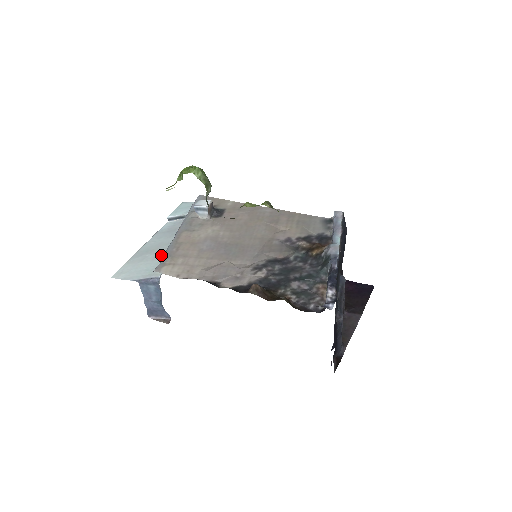
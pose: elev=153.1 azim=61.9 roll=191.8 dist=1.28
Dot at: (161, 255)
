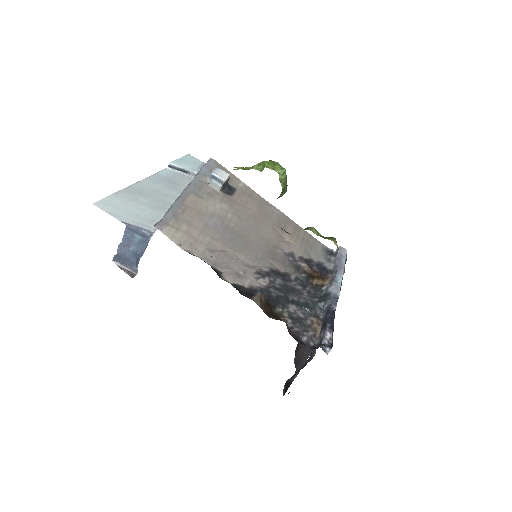
Dot at: (157, 205)
